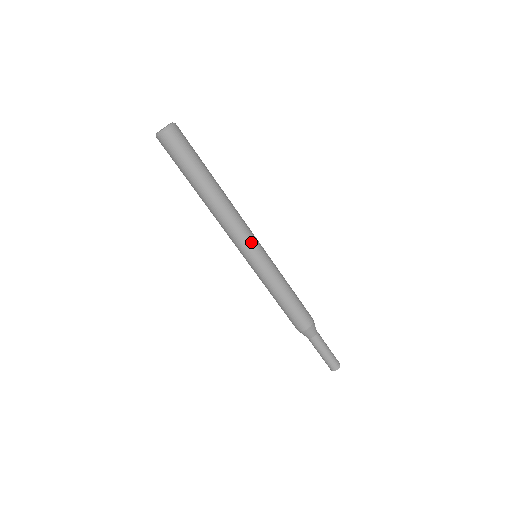
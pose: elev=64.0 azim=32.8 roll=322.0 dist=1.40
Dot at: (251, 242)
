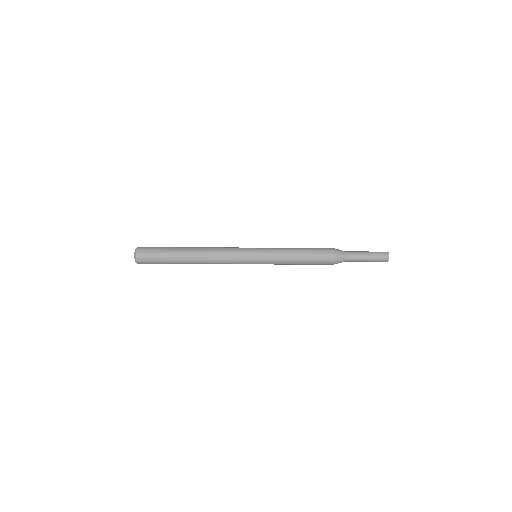
Dot at: occluded
